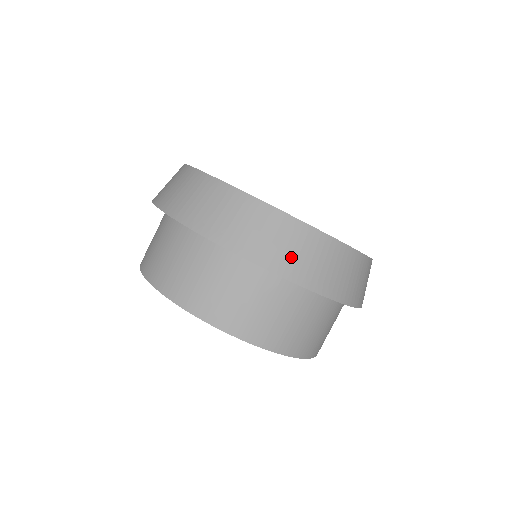
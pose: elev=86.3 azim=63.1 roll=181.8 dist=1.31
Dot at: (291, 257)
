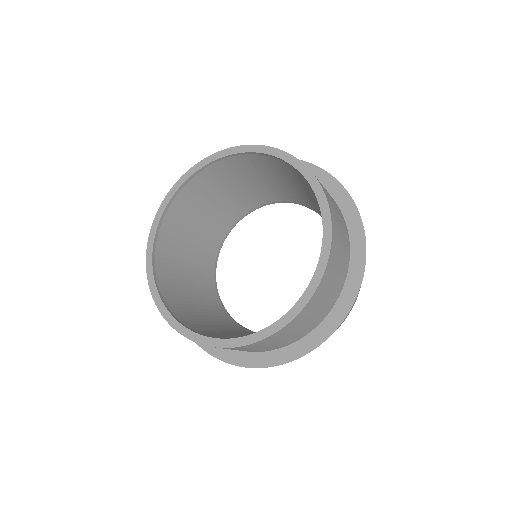
Dot at: occluded
